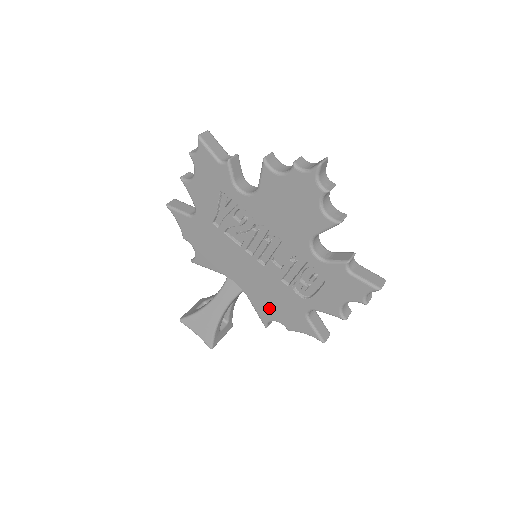
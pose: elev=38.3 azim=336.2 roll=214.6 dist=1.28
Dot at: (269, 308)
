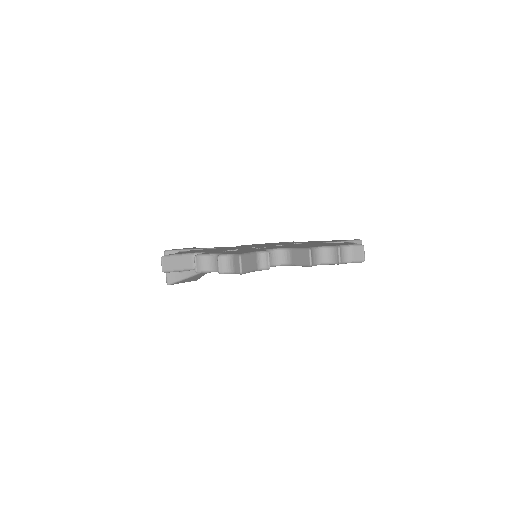
Dot at: occluded
